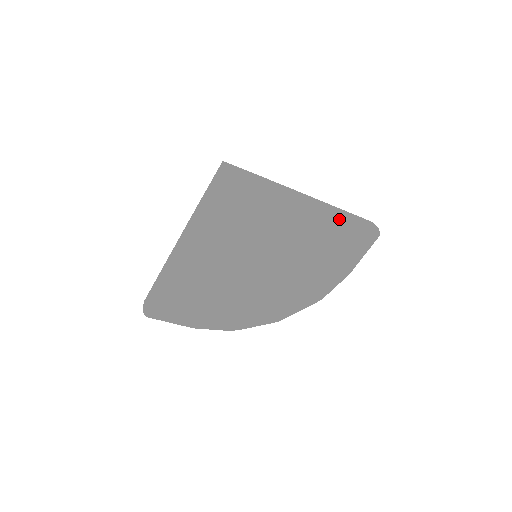
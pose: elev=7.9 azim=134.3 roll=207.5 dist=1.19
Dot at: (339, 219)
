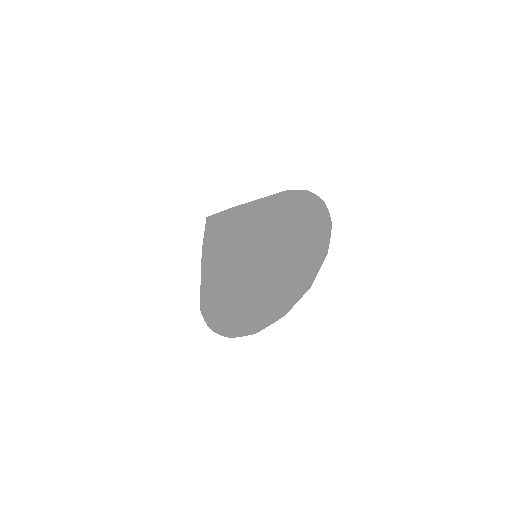
Dot at: (277, 279)
